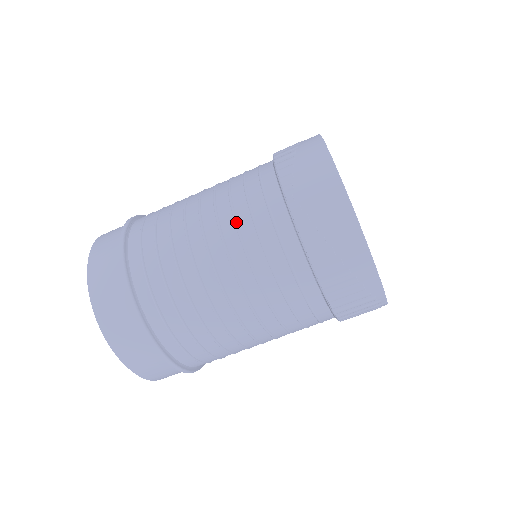
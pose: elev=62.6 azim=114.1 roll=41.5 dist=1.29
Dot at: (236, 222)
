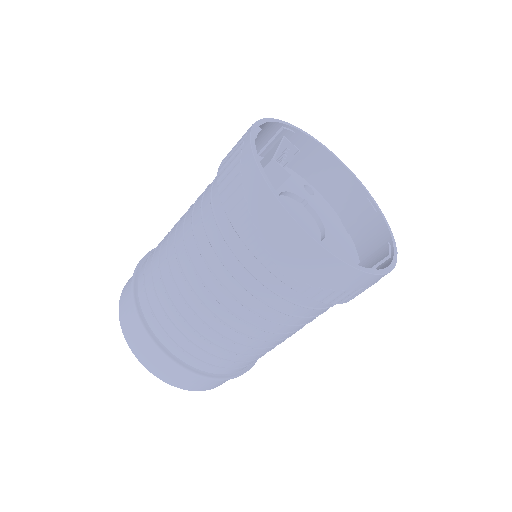
Dot at: (242, 304)
